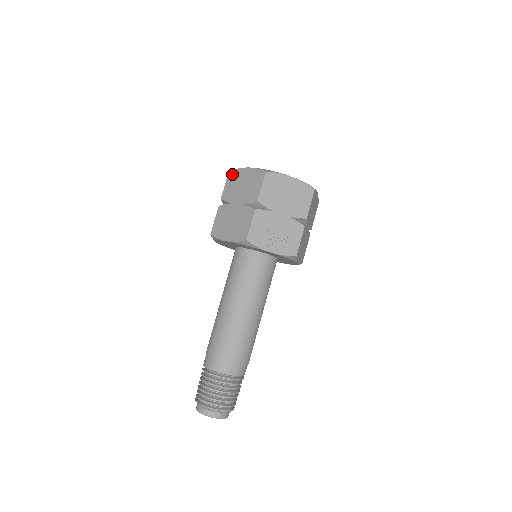
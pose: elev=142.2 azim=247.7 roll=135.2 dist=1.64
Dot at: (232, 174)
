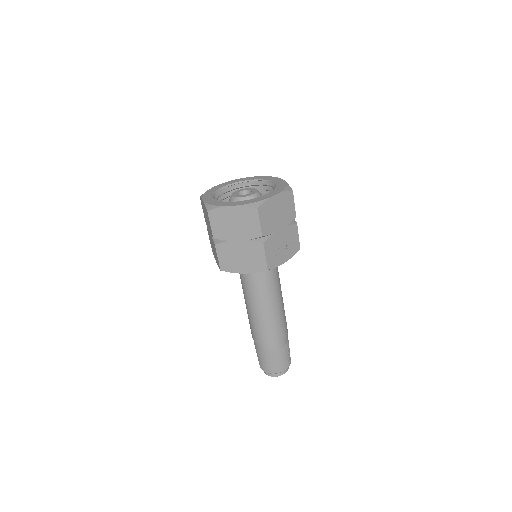
Dot at: (214, 214)
